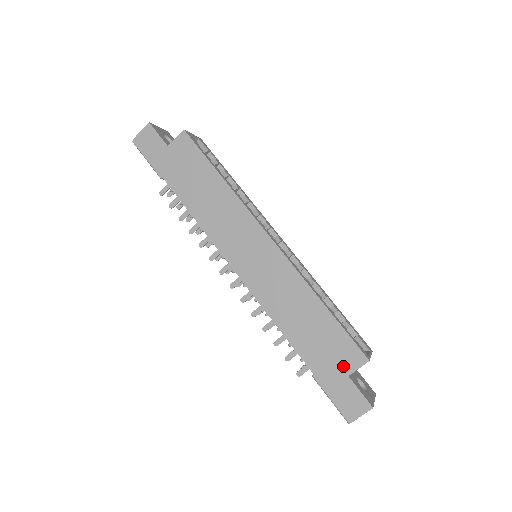
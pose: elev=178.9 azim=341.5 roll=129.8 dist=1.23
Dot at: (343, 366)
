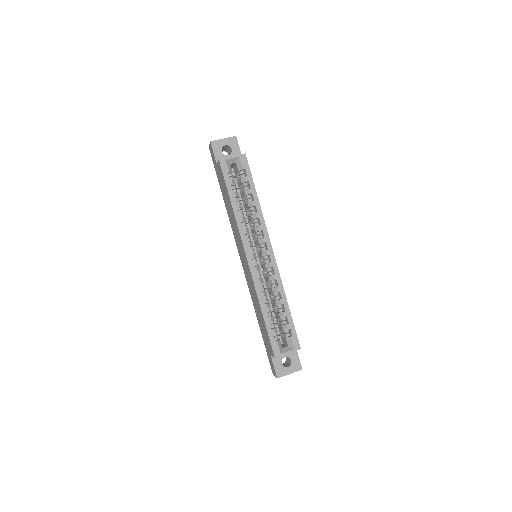
Dot at: (269, 349)
